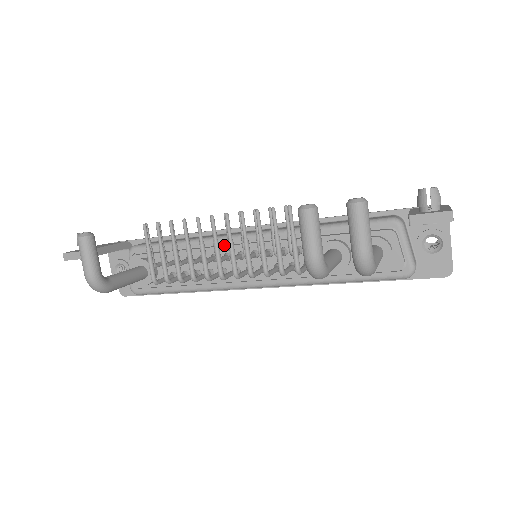
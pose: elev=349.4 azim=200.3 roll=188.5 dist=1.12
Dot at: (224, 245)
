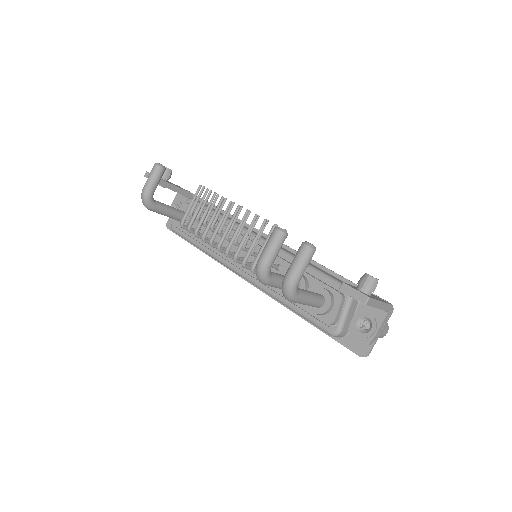
Dot at: (240, 234)
